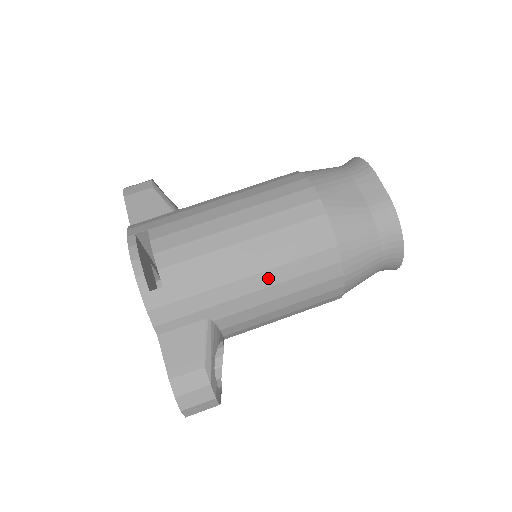
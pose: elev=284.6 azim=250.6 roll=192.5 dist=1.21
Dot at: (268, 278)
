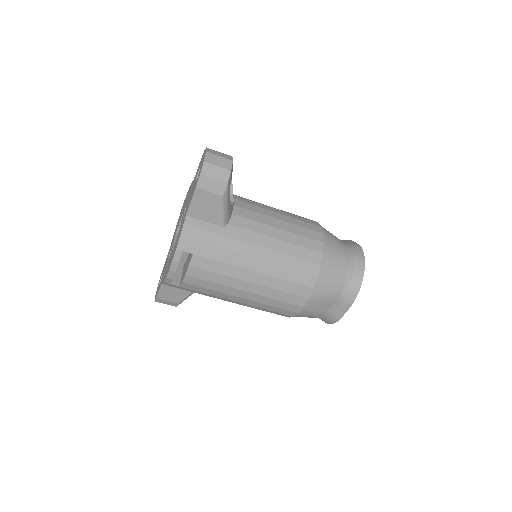
Dot at: occluded
